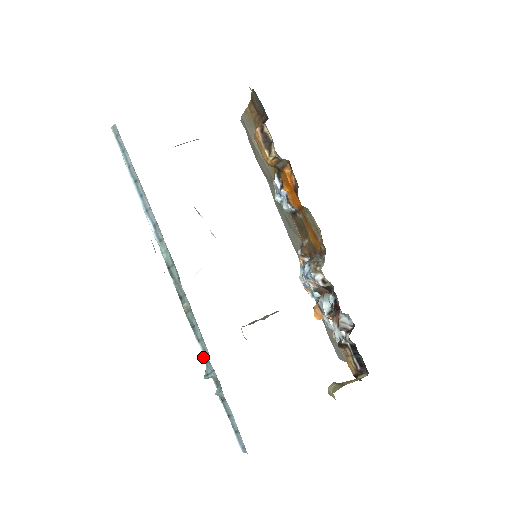
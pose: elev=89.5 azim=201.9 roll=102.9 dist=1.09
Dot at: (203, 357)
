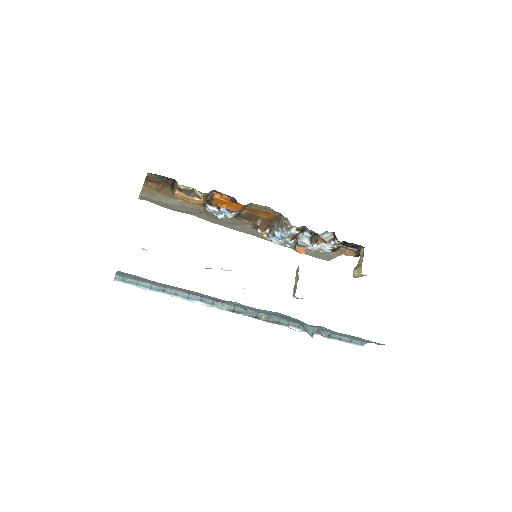
Dot at: (298, 330)
